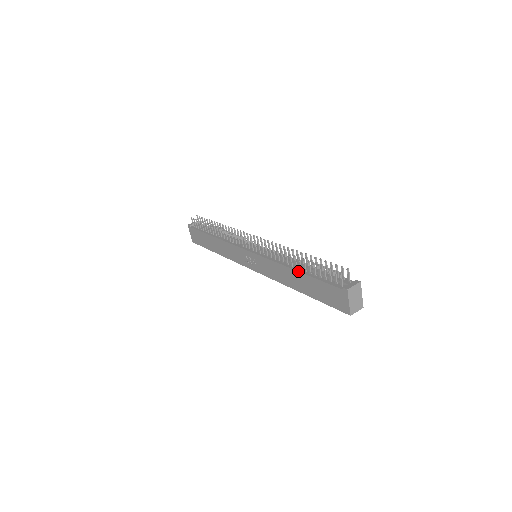
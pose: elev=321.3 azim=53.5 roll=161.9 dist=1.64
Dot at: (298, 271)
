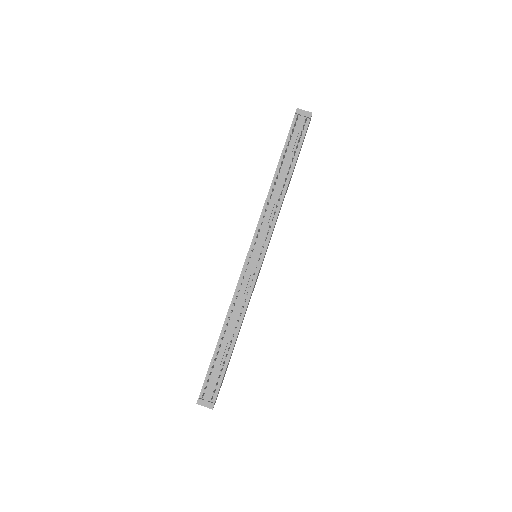
Dot at: (219, 338)
